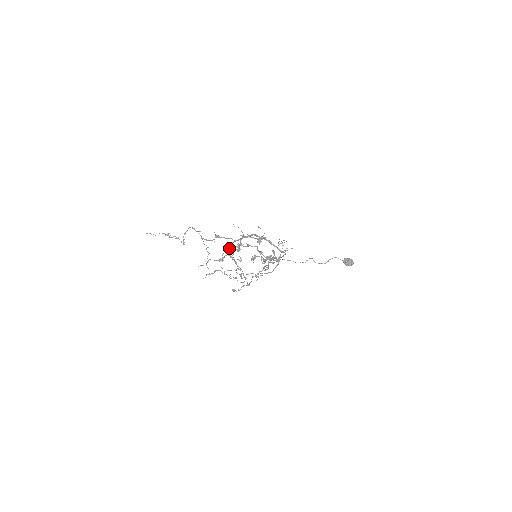
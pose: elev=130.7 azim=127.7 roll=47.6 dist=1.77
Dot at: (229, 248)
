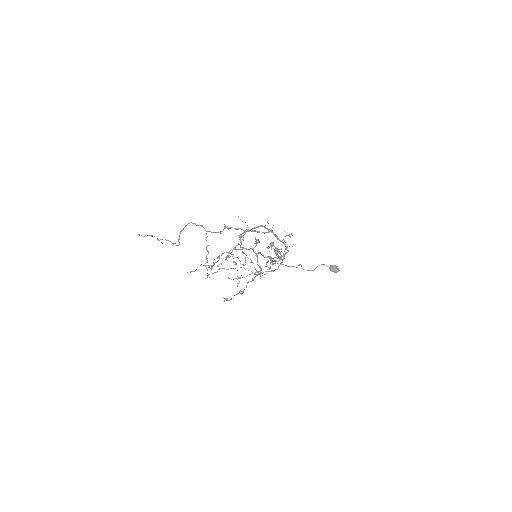
Dot at: (240, 239)
